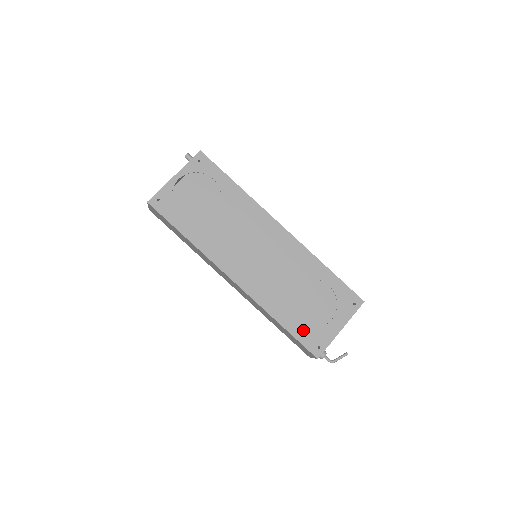
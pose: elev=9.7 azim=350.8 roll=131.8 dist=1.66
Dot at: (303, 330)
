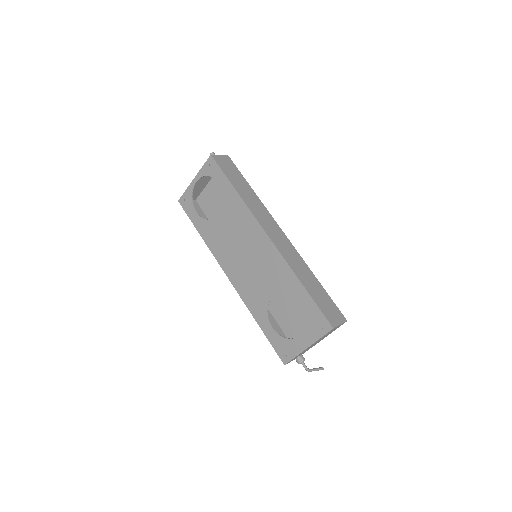
Dot at: (275, 336)
